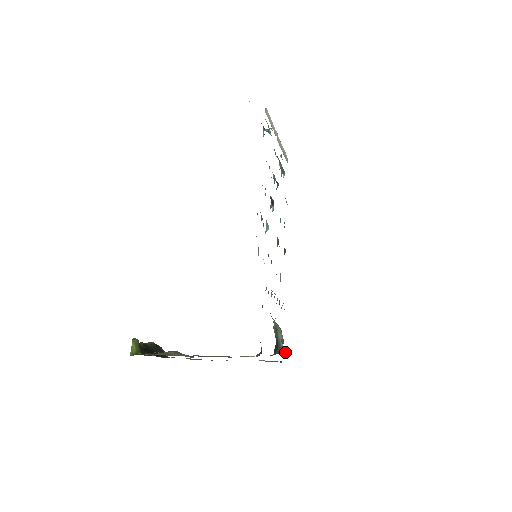
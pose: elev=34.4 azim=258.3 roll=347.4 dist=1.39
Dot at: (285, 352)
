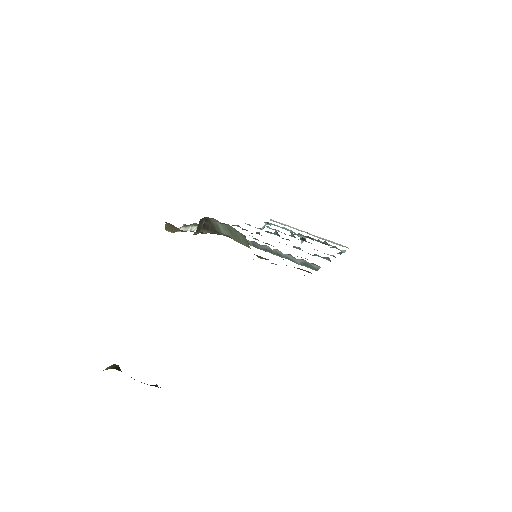
Dot at: occluded
